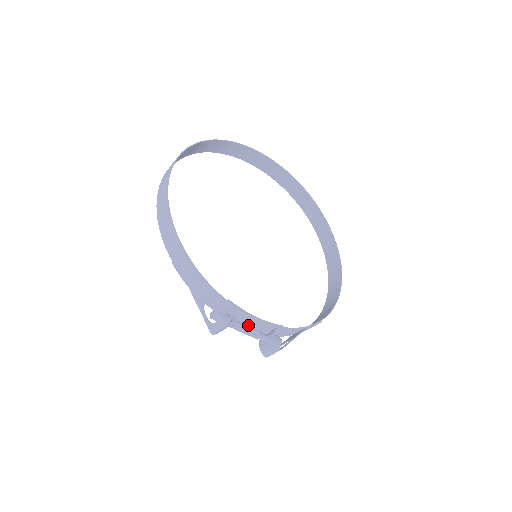
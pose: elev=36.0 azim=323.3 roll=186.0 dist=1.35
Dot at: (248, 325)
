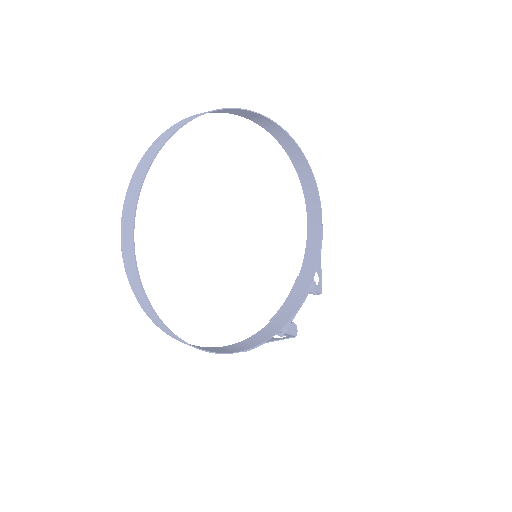
Dot at: (292, 300)
